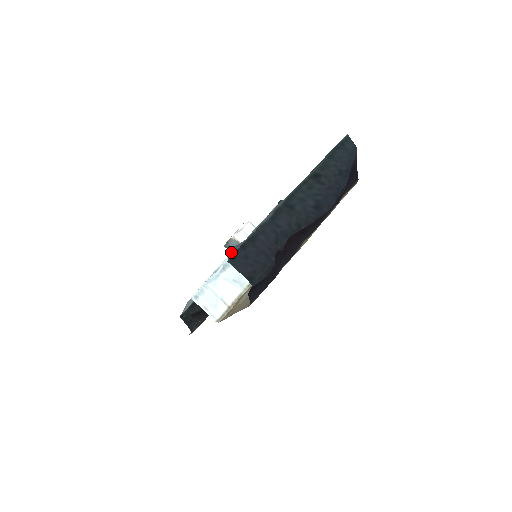
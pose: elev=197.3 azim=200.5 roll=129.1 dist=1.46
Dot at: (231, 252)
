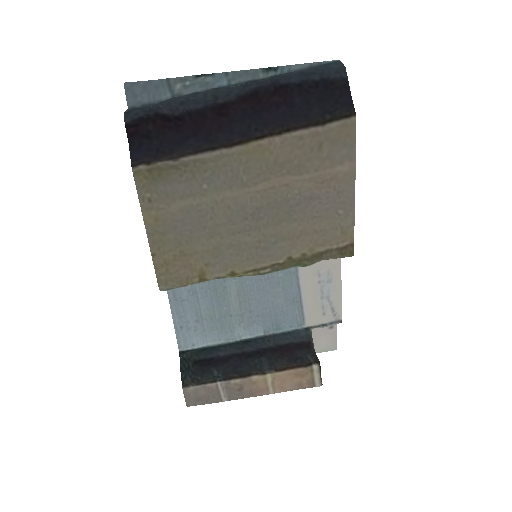
Dot at: (128, 90)
